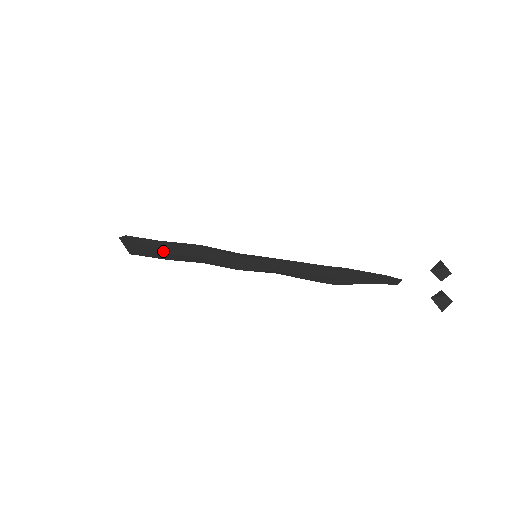
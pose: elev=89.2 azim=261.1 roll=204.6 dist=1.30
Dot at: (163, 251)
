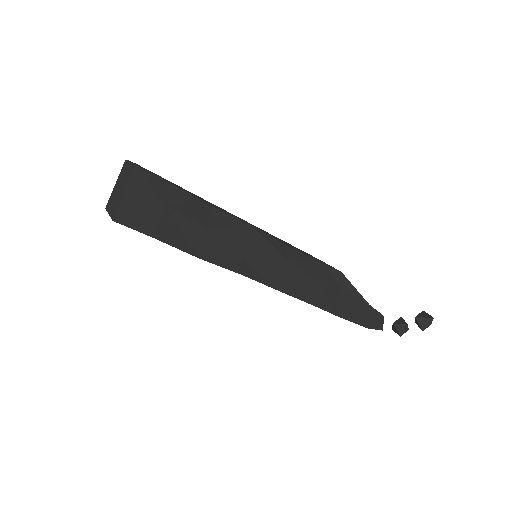
Dot at: occluded
